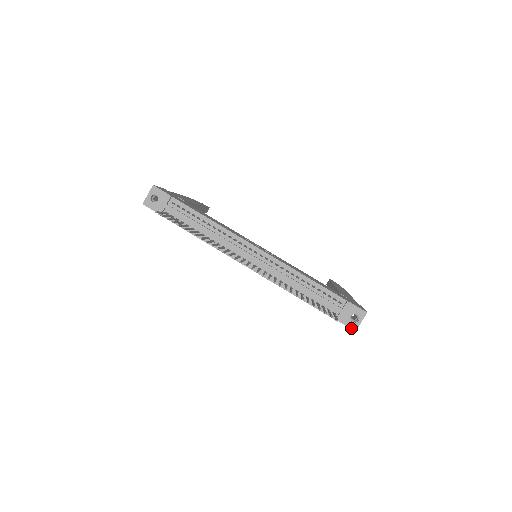
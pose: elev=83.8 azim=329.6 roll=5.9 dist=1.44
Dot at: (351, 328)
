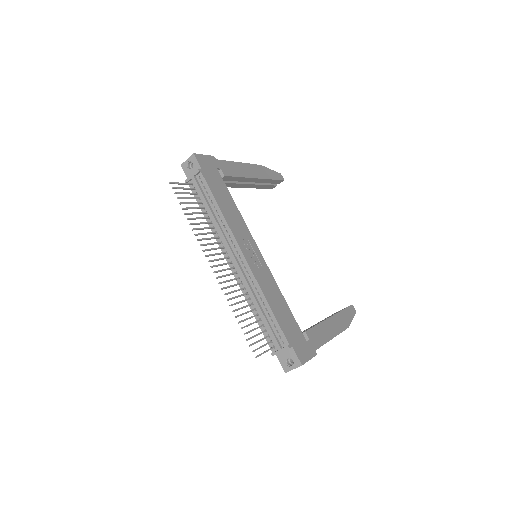
Dot at: (283, 368)
